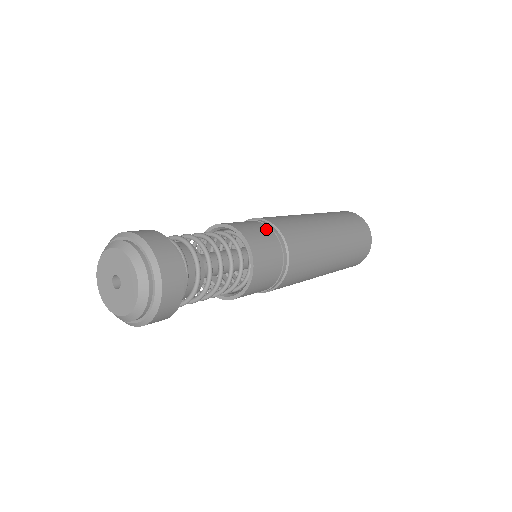
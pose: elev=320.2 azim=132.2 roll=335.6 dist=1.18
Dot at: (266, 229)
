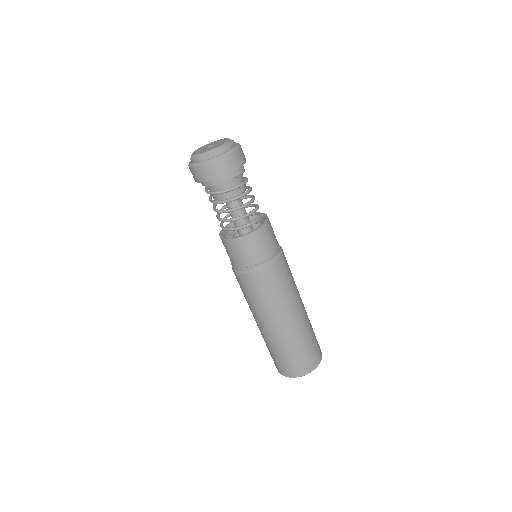
Dot at: occluded
